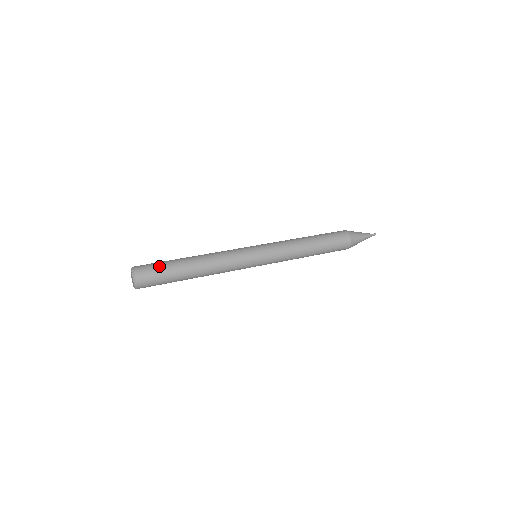
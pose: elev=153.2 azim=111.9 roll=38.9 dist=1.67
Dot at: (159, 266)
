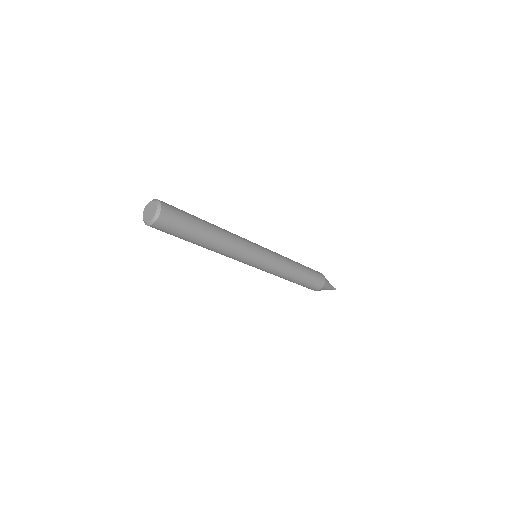
Dot at: (182, 210)
